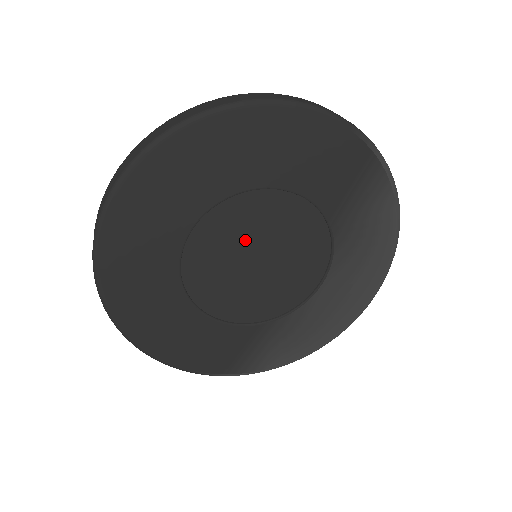
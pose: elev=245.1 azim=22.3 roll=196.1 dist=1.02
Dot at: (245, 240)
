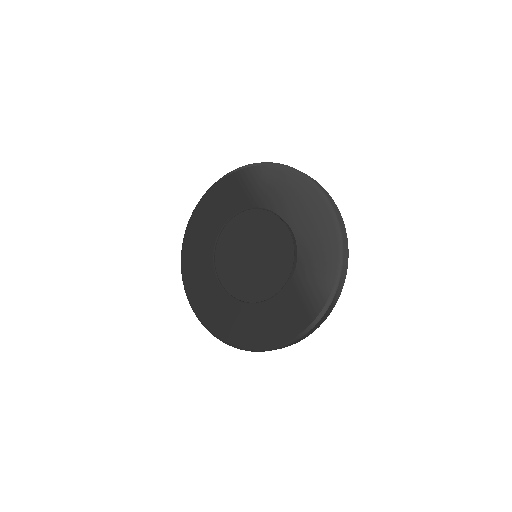
Dot at: (238, 256)
